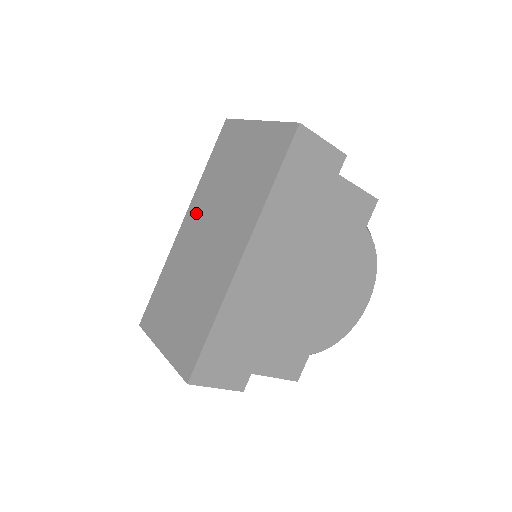
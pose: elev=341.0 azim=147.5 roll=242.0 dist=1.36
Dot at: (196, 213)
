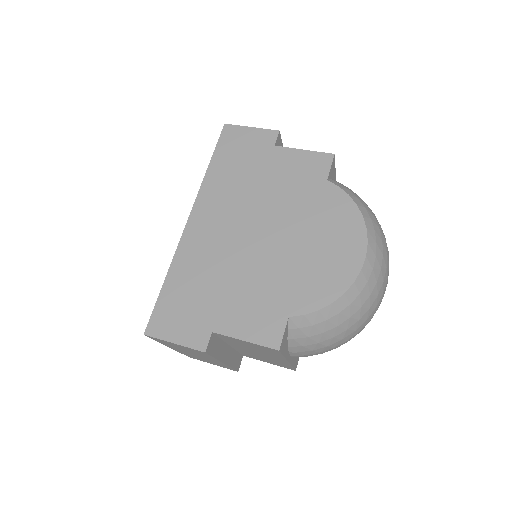
Dot at: occluded
